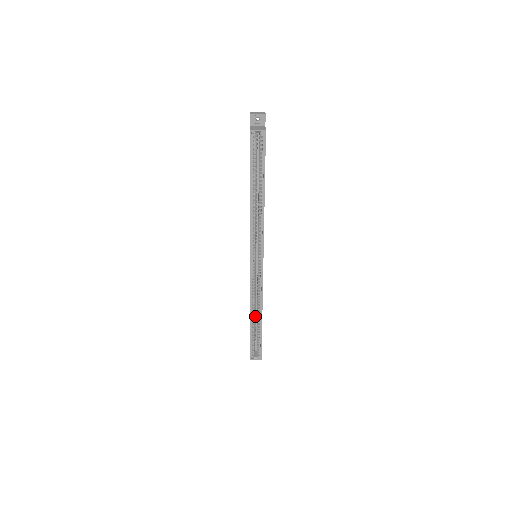
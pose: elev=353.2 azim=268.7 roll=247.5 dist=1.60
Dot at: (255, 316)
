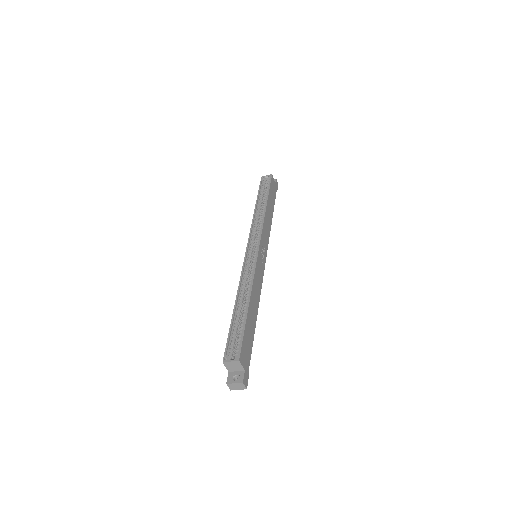
Dot at: (243, 307)
